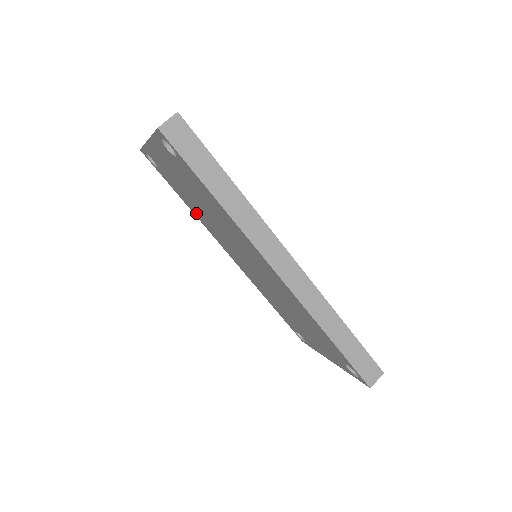
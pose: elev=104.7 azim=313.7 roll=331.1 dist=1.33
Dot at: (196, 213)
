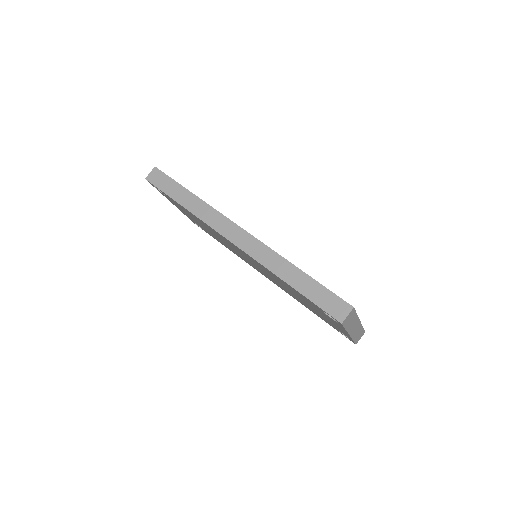
Dot at: occluded
